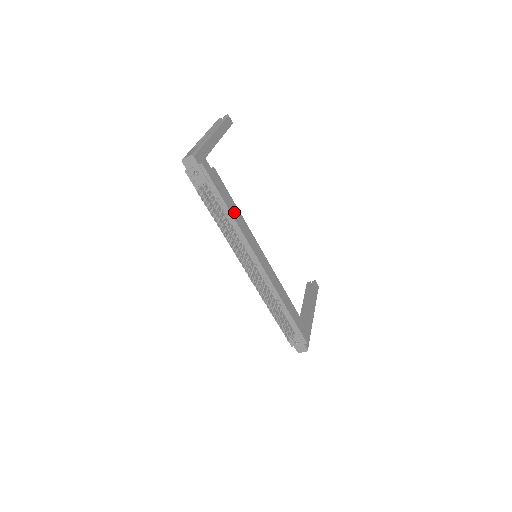
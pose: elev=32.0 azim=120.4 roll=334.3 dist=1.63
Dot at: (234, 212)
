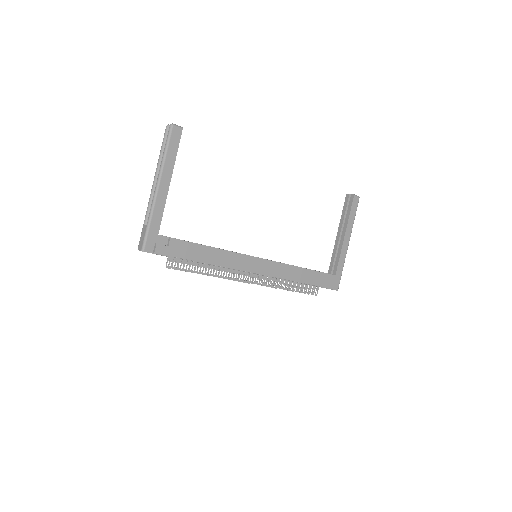
Dot at: (210, 257)
